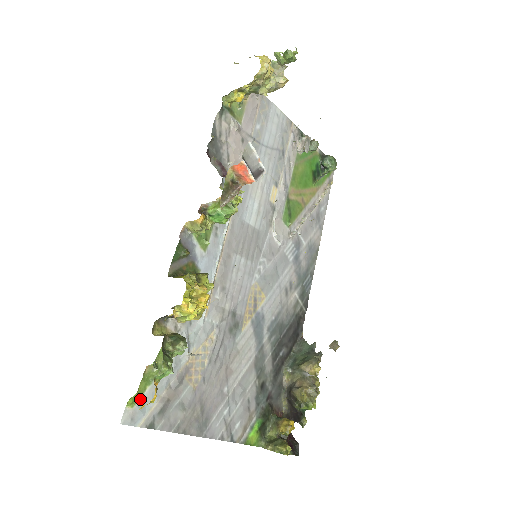
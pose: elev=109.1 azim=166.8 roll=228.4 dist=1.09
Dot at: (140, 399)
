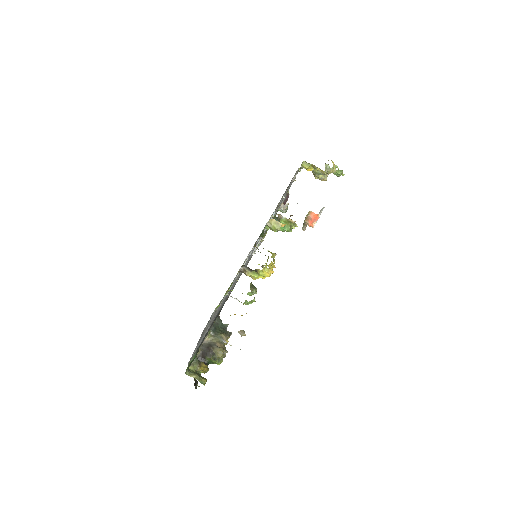
Dot at: (217, 307)
